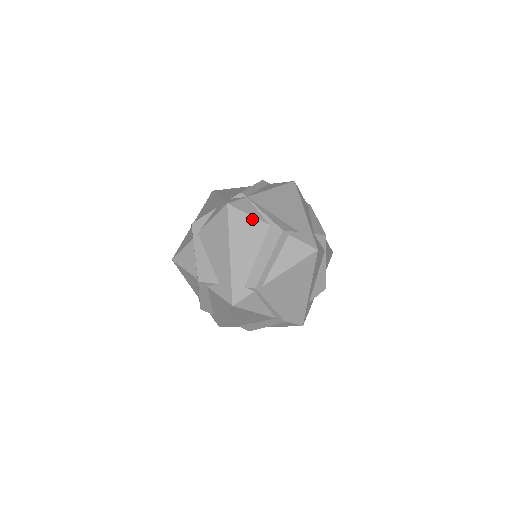
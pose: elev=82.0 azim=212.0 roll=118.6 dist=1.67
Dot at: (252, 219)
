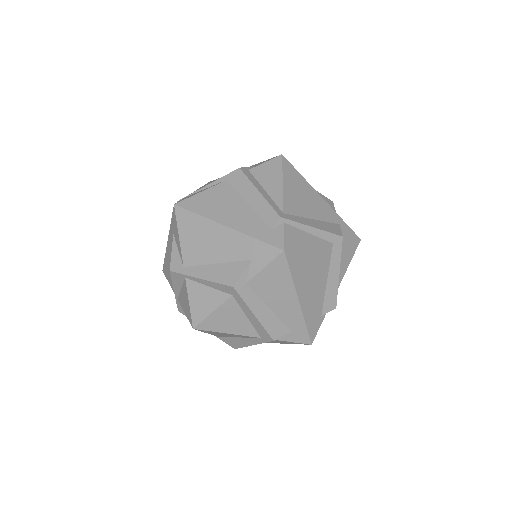
Dot at: (207, 191)
